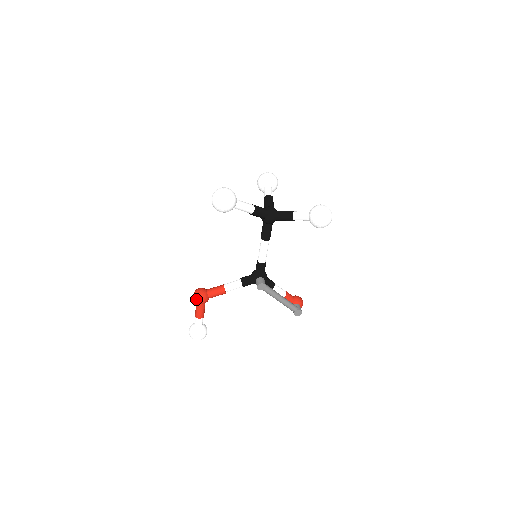
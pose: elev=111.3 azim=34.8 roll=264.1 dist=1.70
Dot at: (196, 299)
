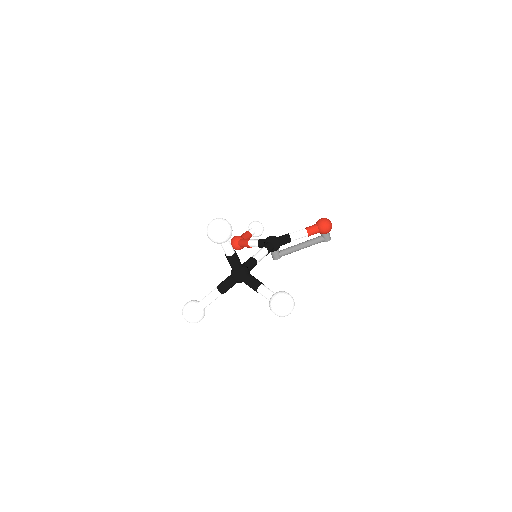
Dot at: occluded
